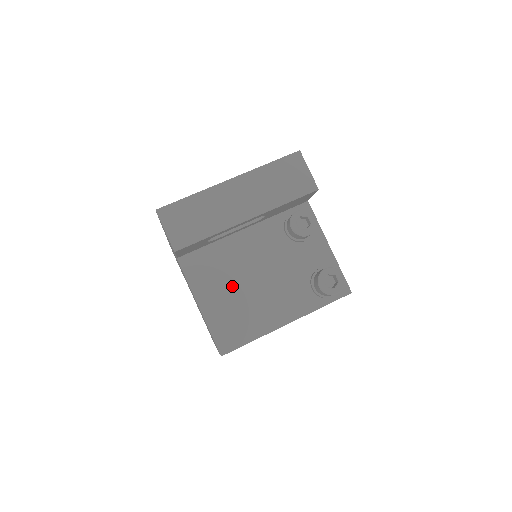
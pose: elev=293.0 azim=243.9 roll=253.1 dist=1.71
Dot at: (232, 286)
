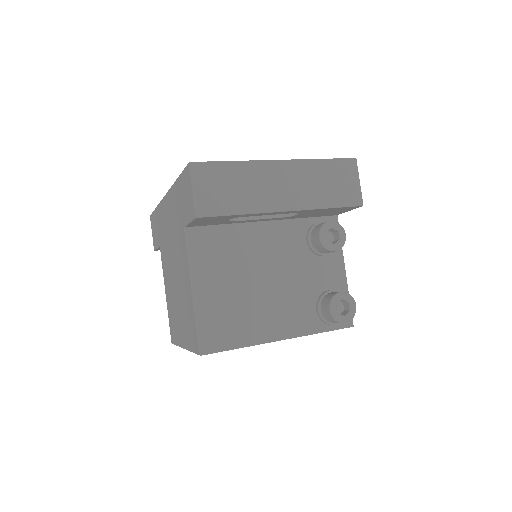
Dot at: (235, 279)
